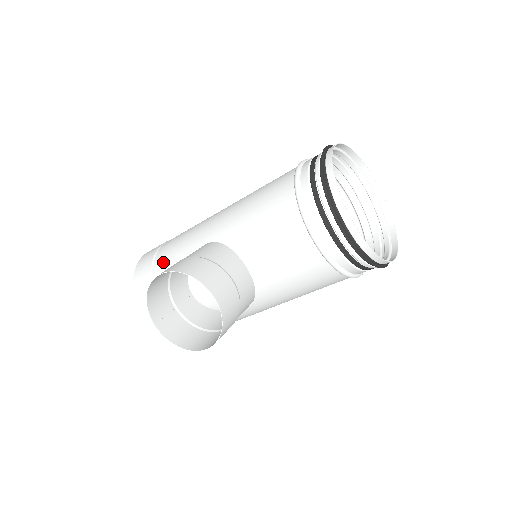
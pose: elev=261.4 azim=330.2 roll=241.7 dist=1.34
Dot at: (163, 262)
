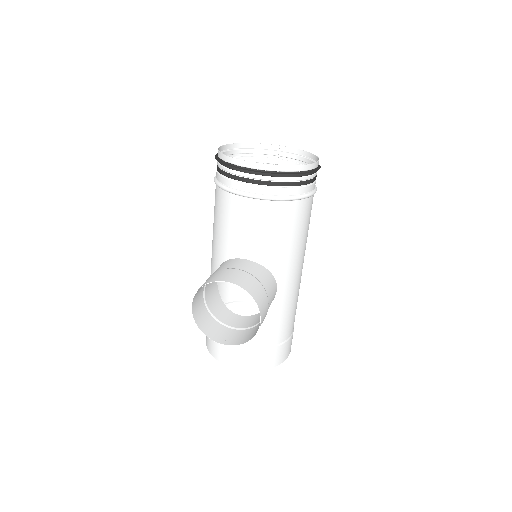
Dot at: occluded
